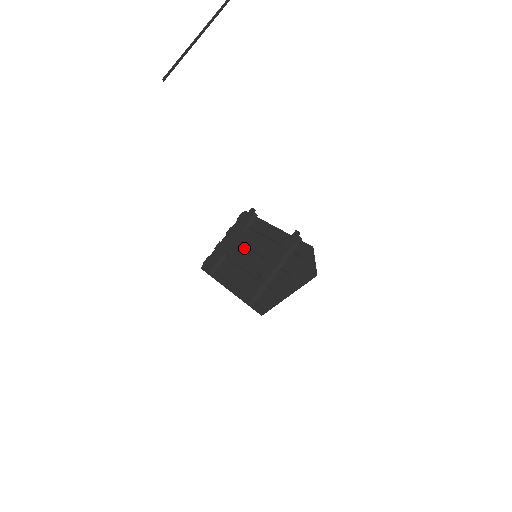
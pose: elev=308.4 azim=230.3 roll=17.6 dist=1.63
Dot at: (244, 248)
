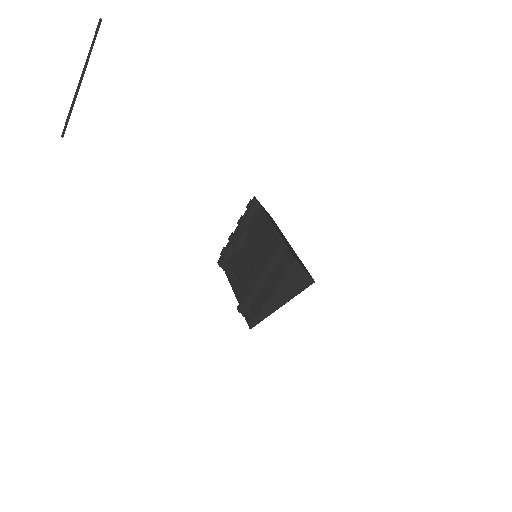
Dot at: (248, 244)
